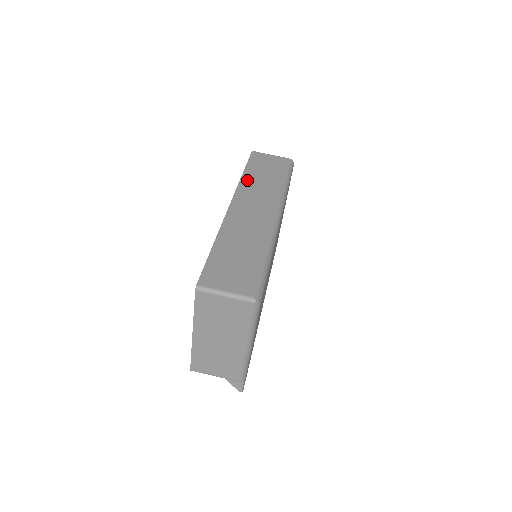
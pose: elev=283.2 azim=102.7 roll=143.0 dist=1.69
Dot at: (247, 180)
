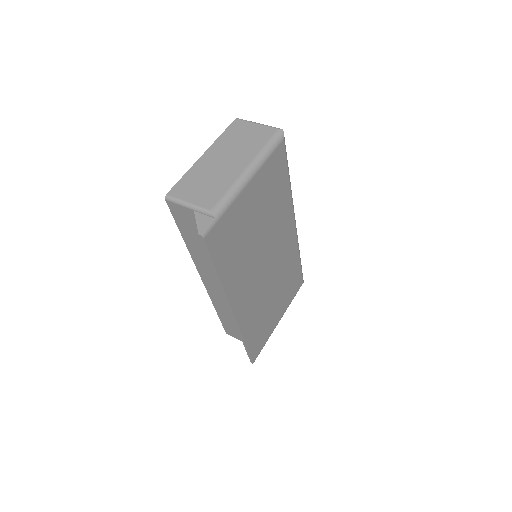
Dot at: occluded
